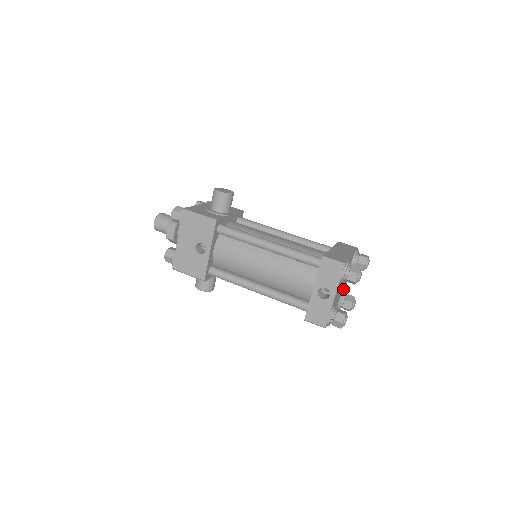
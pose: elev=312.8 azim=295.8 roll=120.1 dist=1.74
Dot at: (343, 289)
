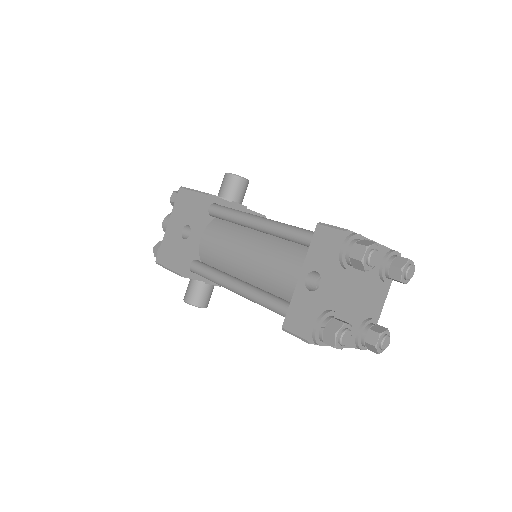
Dot at: (369, 313)
